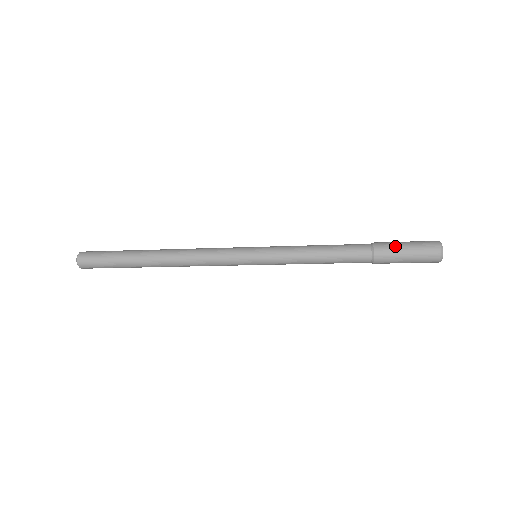
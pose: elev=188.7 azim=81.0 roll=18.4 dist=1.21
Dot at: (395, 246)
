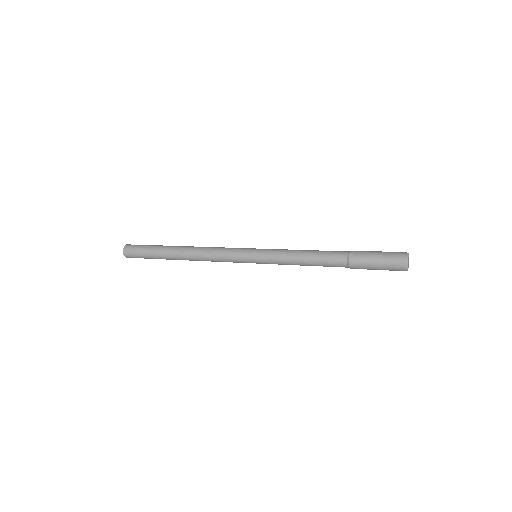
Dot at: (367, 256)
